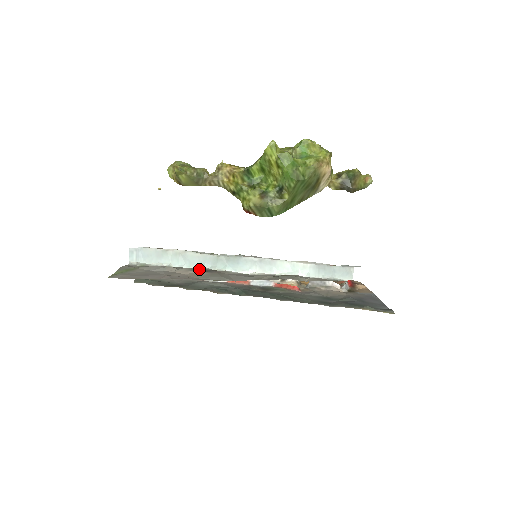
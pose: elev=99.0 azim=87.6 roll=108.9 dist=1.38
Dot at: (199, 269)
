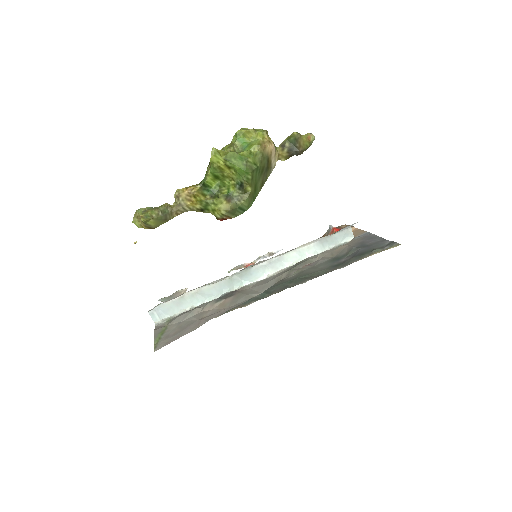
Dot at: (221, 297)
